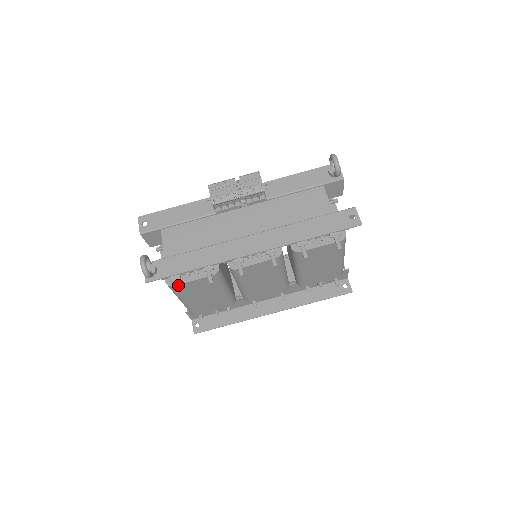
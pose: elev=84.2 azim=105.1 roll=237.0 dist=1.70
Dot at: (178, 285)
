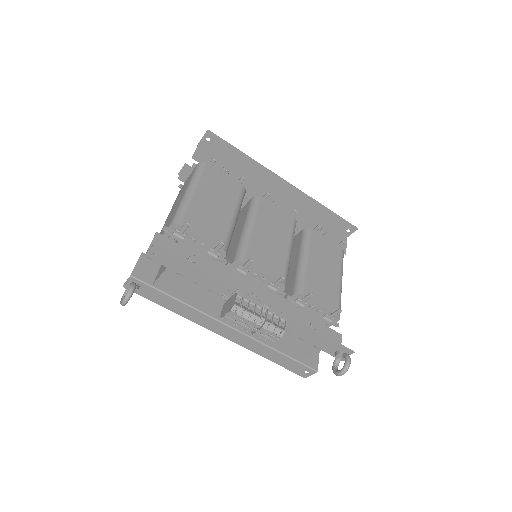
Dot at: occluded
